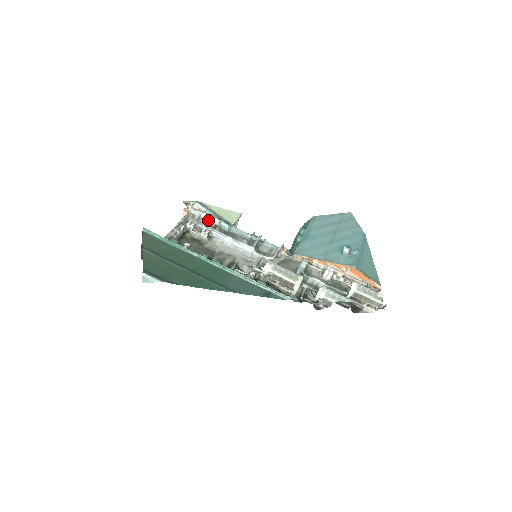
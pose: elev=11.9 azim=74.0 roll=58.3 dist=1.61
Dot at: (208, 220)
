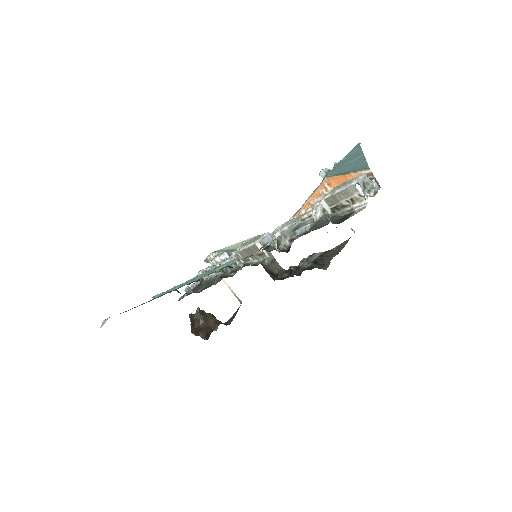
Dot at: (221, 260)
